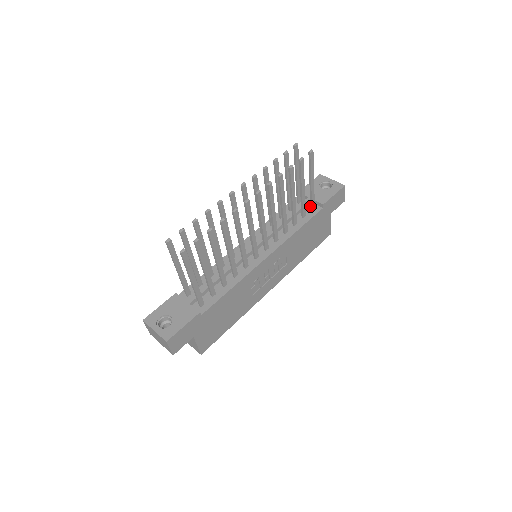
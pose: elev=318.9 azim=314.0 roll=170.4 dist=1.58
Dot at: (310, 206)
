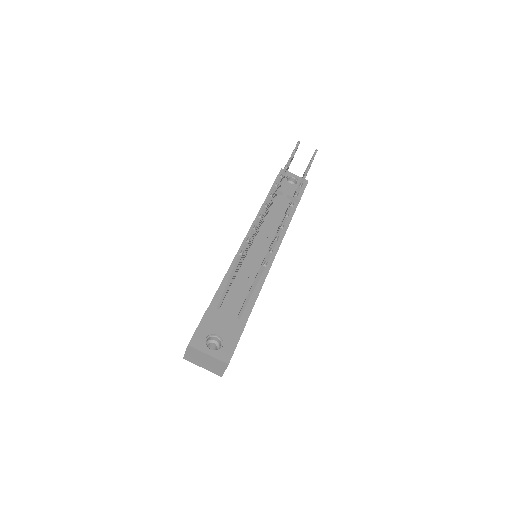
Dot at: occluded
